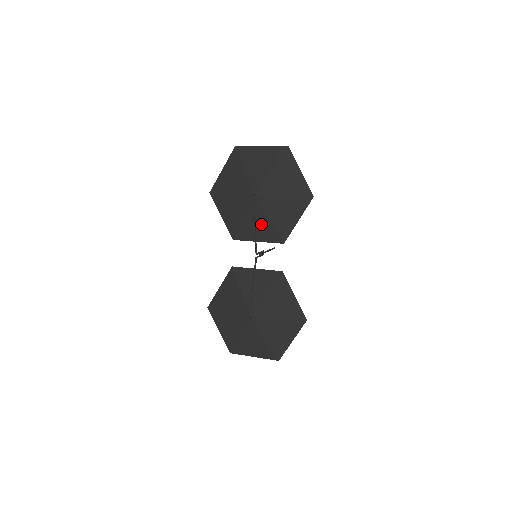
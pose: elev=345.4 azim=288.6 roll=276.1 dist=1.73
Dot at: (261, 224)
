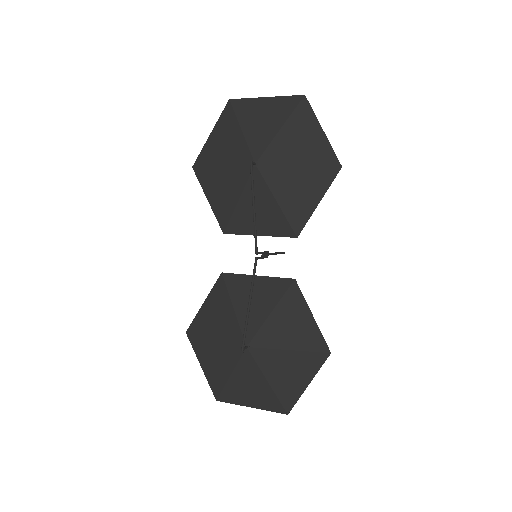
Dot at: (264, 208)
